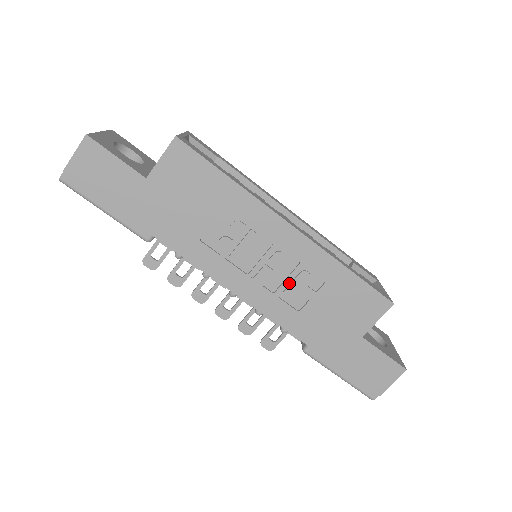
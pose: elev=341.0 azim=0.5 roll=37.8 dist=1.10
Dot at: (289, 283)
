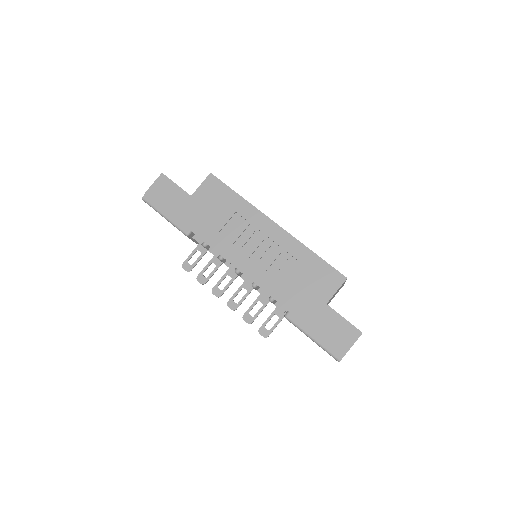
Dot at: (274, 263)
